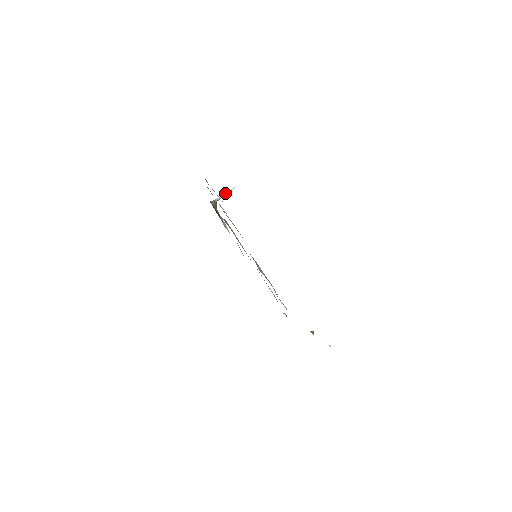
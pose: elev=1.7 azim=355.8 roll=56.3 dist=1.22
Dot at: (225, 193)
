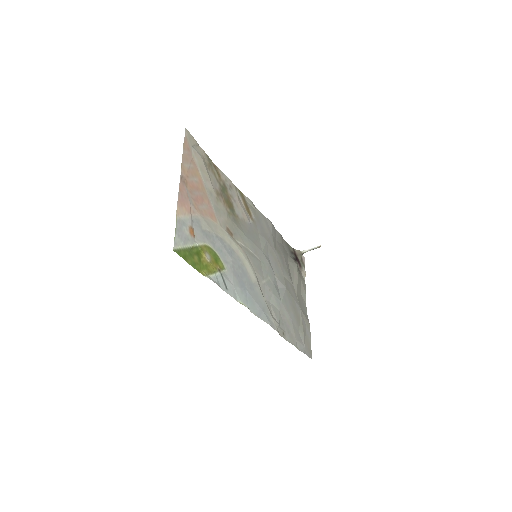
Dot at: (311, 248)
